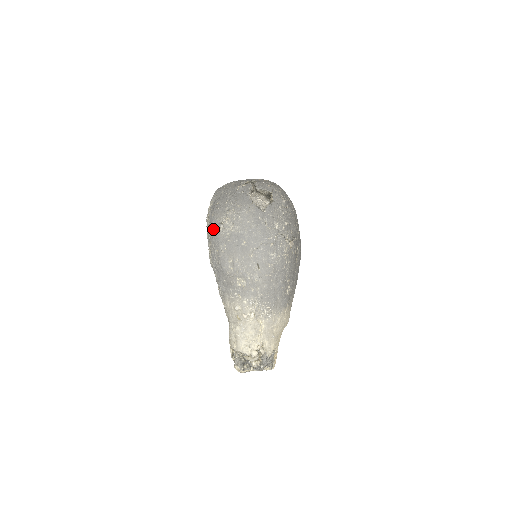
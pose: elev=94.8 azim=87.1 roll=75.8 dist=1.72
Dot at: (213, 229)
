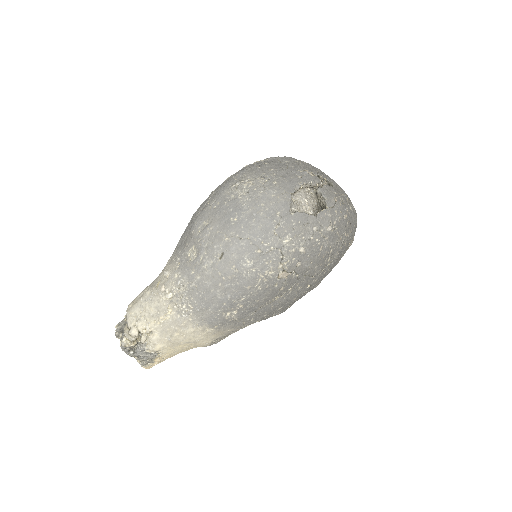
Dot at: (230, 179)
